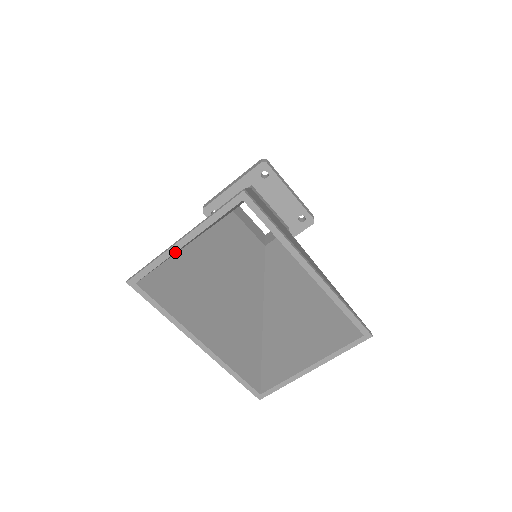
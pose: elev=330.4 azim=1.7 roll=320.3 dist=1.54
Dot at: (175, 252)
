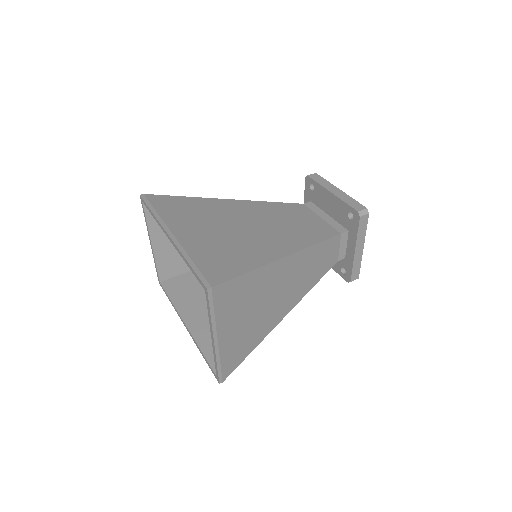
Dot at: (157, 253)
